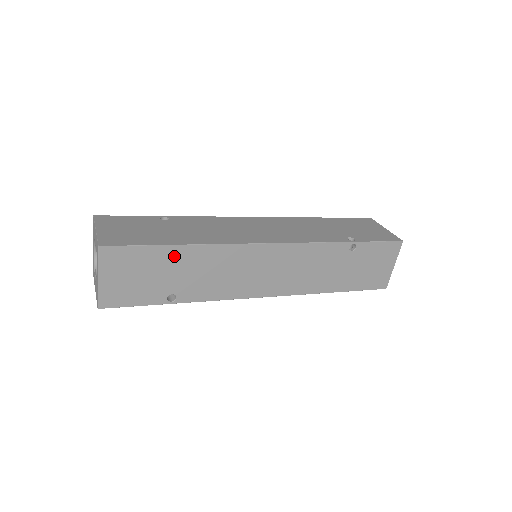
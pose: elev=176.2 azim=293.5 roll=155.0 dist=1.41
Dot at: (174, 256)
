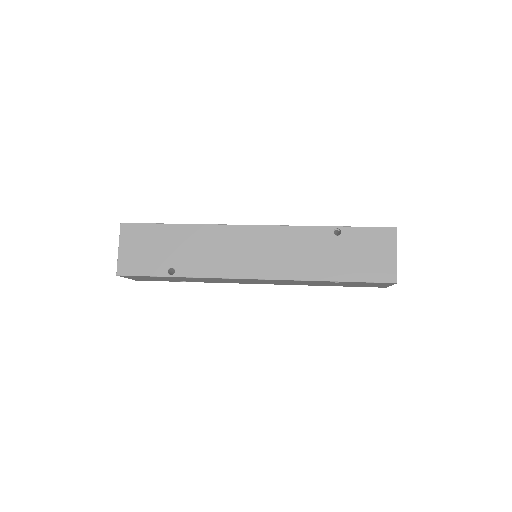
Dot at: (173, 233)
